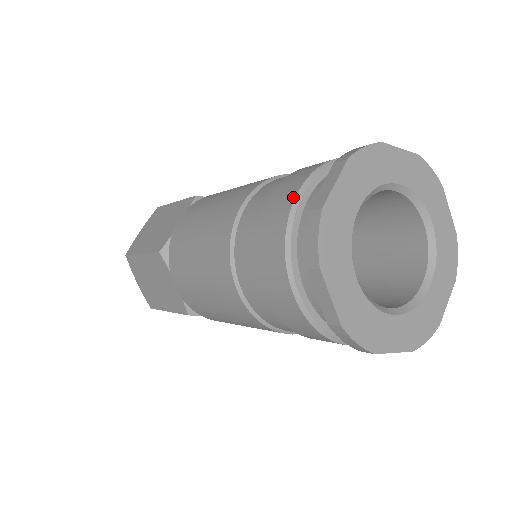
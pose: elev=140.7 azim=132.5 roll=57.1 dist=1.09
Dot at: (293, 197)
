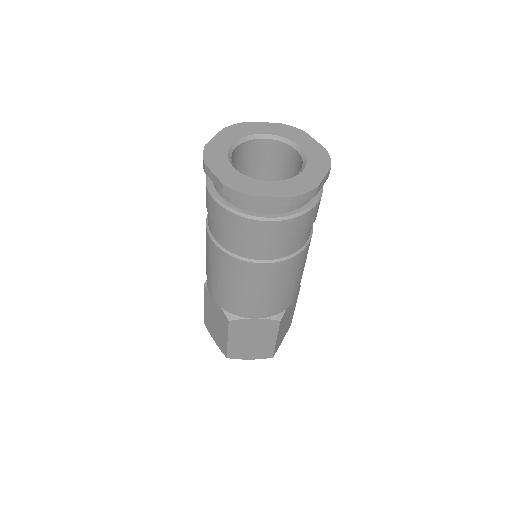
Dot at: (215, 203)
